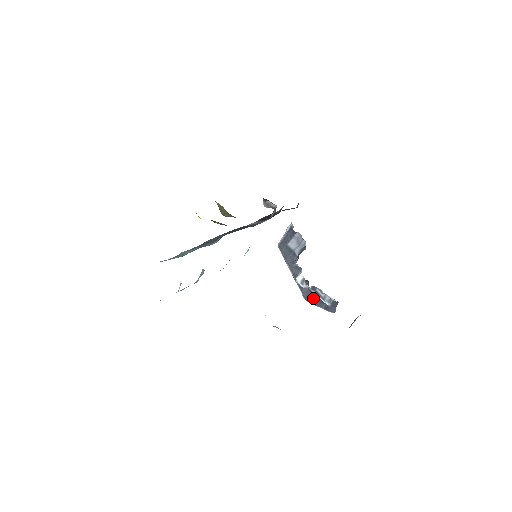
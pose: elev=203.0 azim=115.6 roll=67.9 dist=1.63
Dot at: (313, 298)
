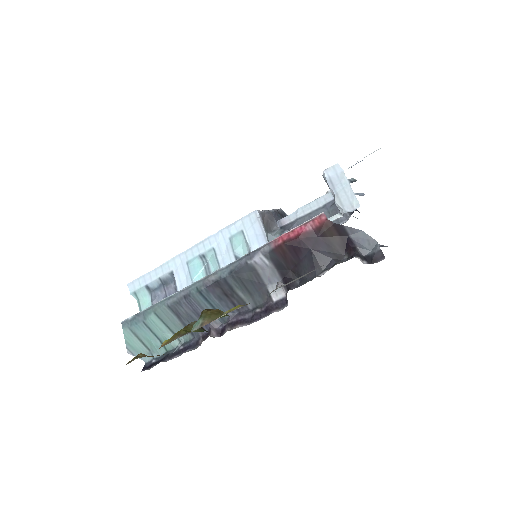
Dot at: occluded
